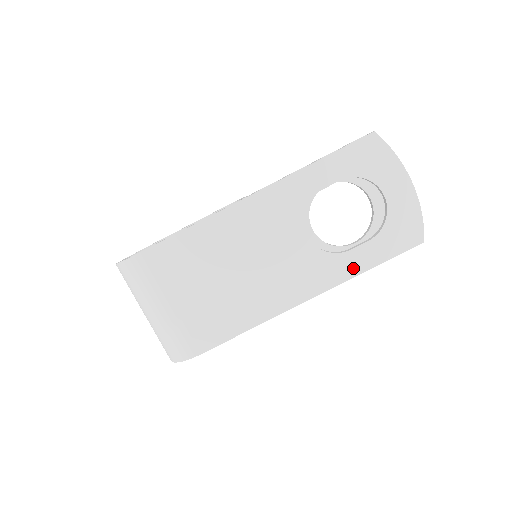
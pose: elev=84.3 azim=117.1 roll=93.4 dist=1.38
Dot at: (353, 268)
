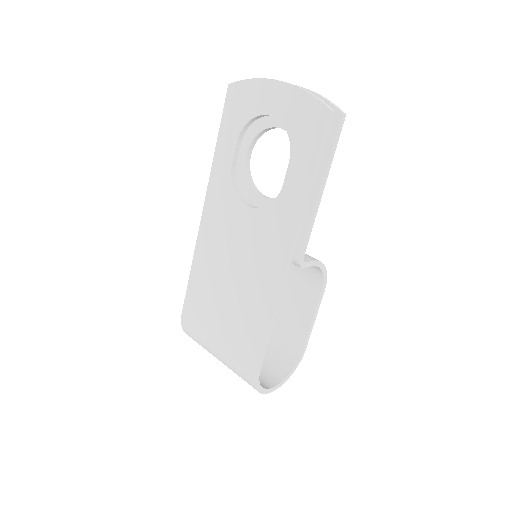
Dot at: (297, 196)
